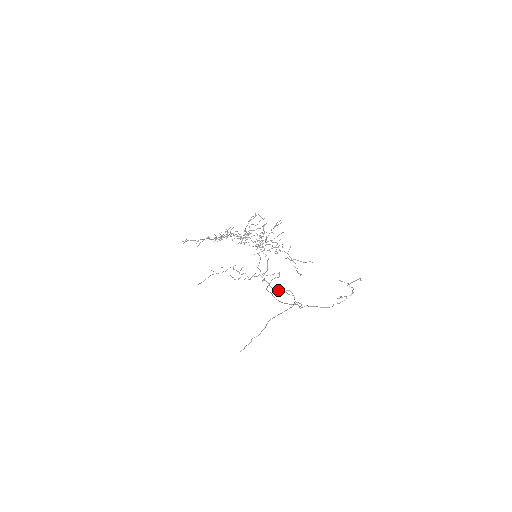
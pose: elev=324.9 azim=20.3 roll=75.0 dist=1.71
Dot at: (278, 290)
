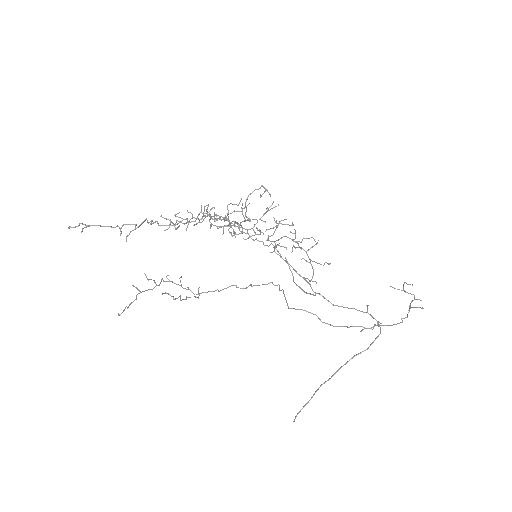
Dot at: (345, 307)
